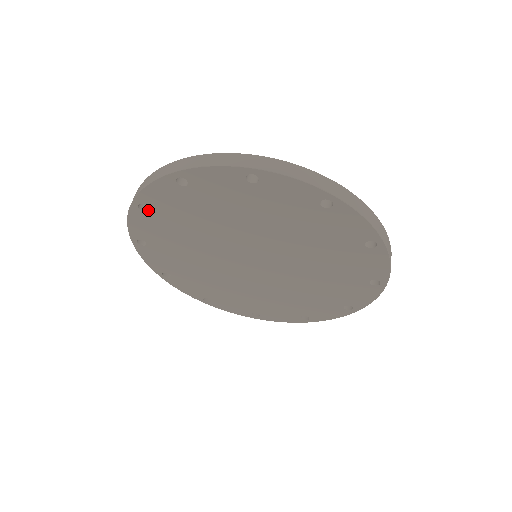
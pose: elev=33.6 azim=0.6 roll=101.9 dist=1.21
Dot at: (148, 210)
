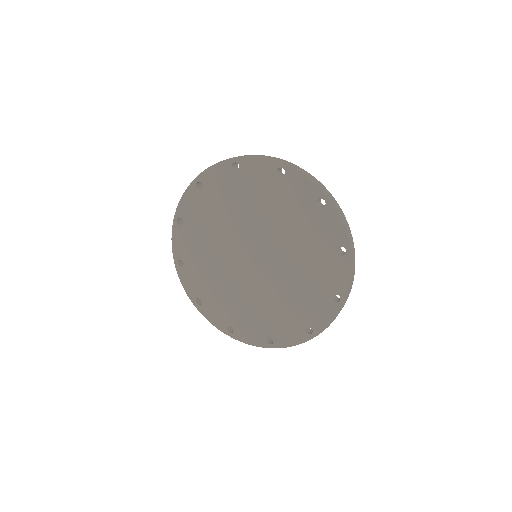
Dot at: occluded
